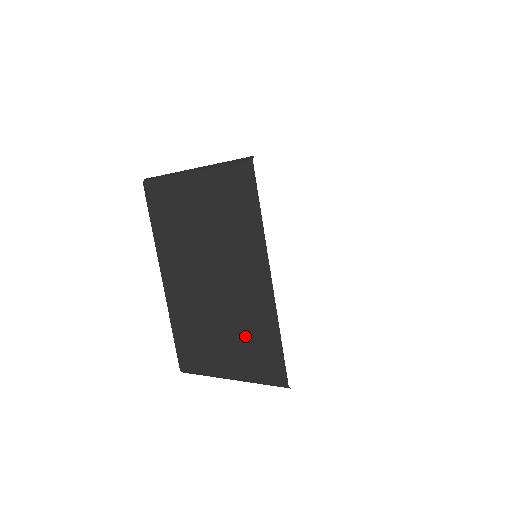
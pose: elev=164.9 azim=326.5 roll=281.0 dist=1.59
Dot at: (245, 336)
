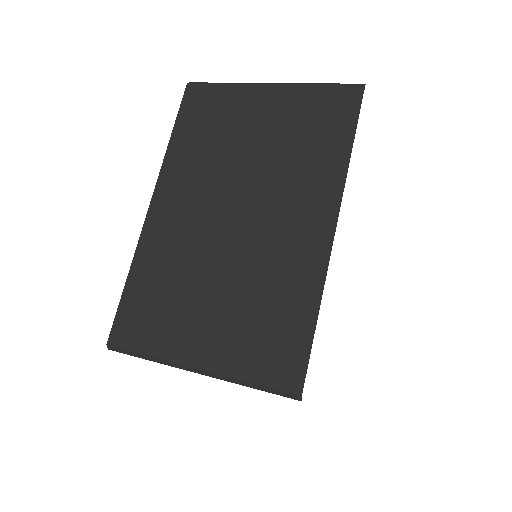
Dot at: (255, 304)
